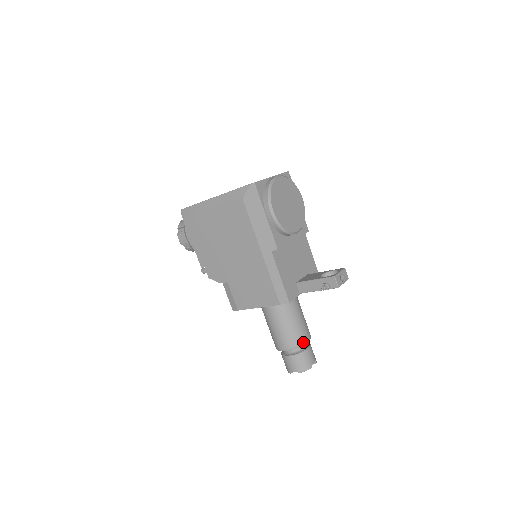
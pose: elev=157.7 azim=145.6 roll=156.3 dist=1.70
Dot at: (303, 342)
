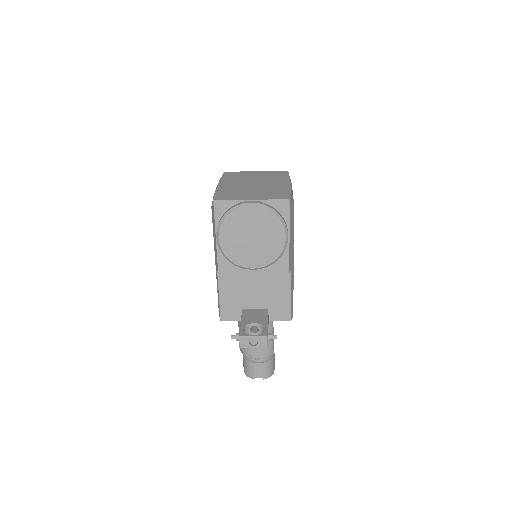
Dot at: (250, 356)
